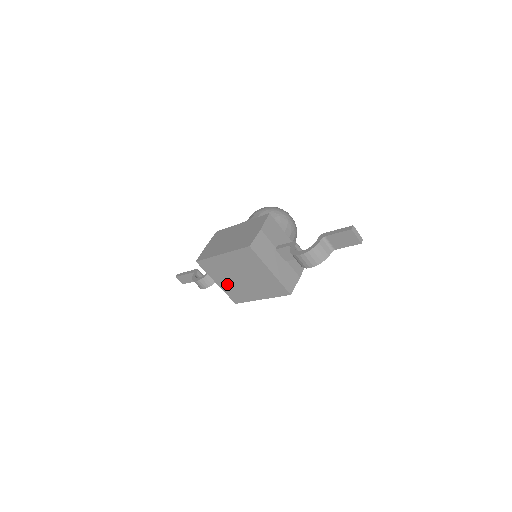
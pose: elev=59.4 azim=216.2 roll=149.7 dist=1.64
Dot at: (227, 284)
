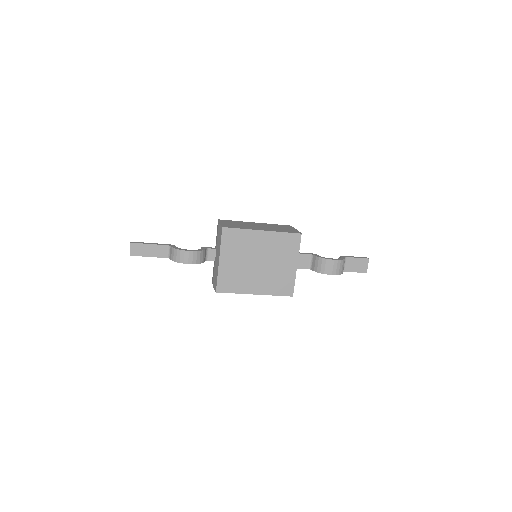
Dot at: (232, 265)
